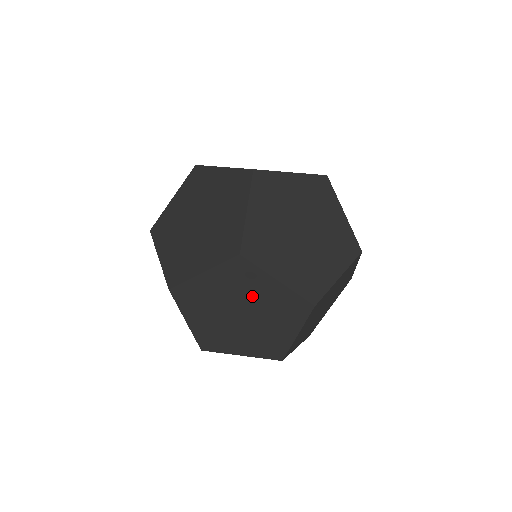
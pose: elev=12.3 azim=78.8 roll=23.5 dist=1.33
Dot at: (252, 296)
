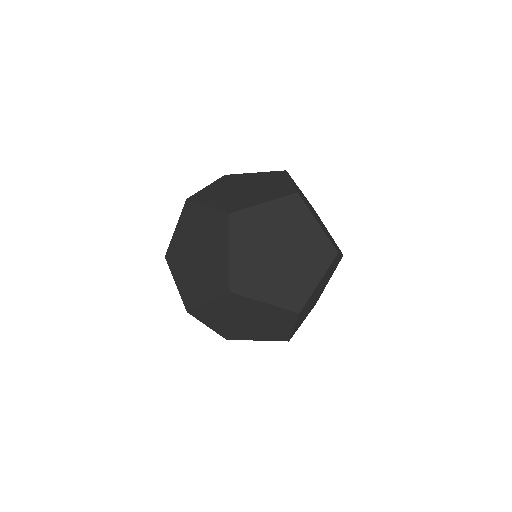
Dot at: (295, 234)
